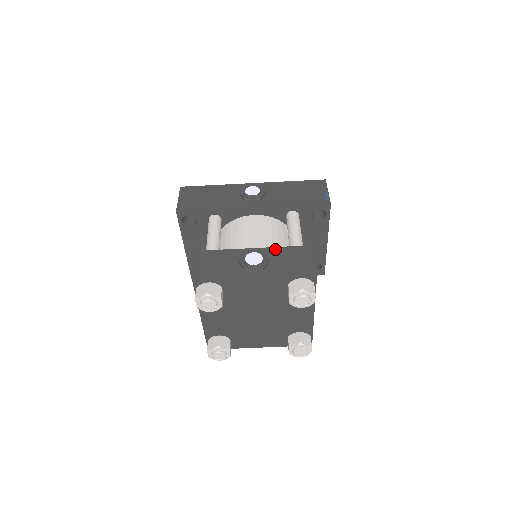
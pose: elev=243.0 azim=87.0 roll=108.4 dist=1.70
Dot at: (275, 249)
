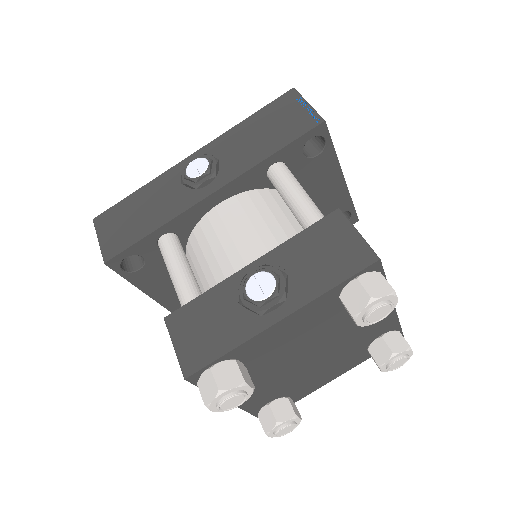
Dot at: (284, 247)
